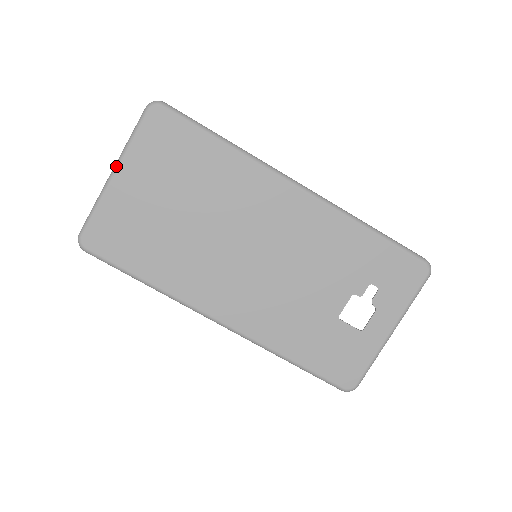
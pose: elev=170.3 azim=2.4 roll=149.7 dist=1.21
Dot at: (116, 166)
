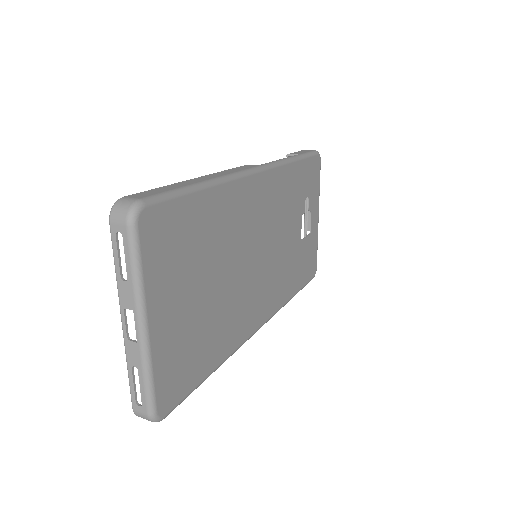
Dot at: (143, 317)
